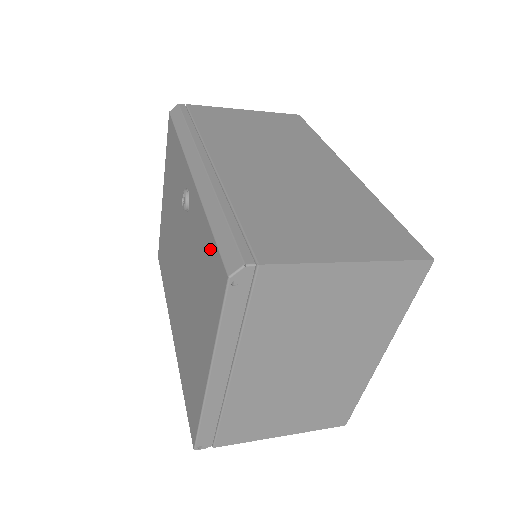
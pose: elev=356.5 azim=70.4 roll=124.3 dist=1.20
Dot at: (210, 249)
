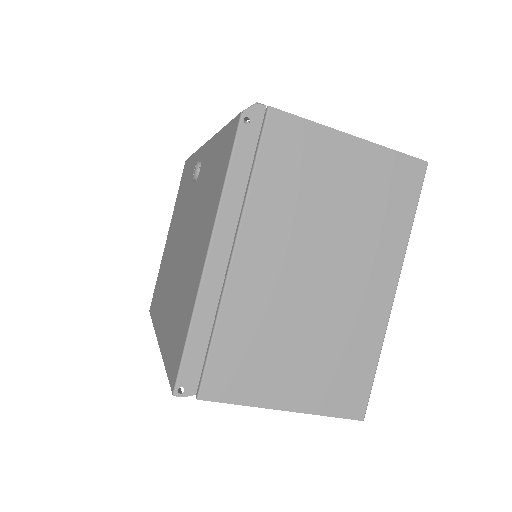
Dot at: (222, 141)
